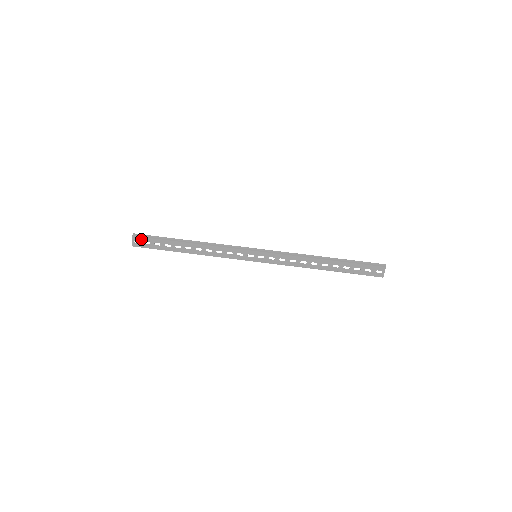
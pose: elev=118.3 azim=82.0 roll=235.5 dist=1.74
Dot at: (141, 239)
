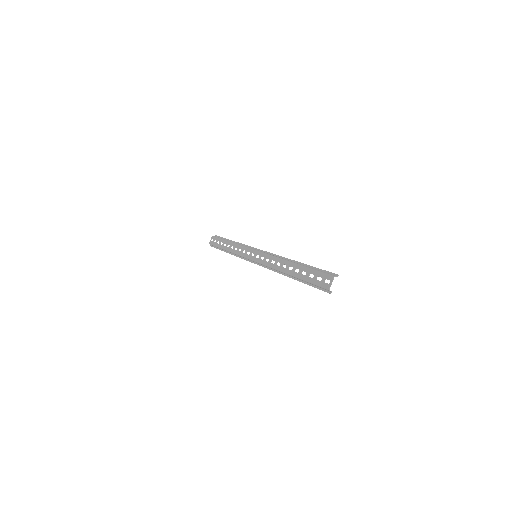
Dot at: (214, 238)
